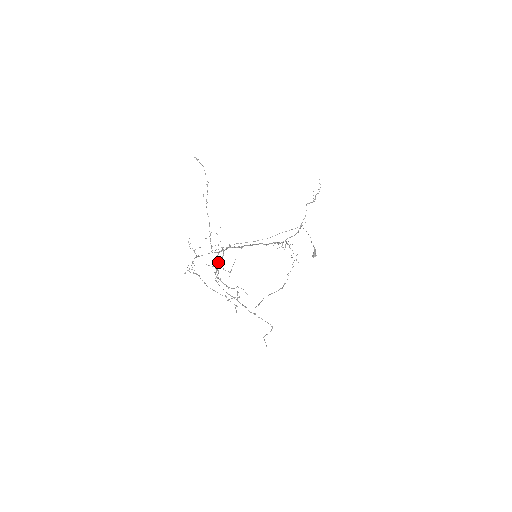
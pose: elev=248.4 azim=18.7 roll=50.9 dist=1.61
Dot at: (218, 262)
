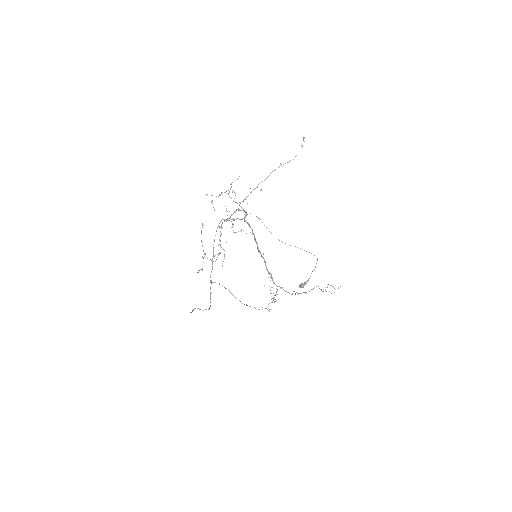
Dot at: occluded
